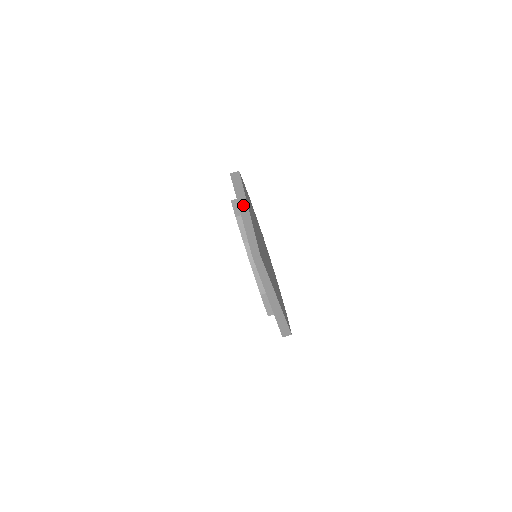
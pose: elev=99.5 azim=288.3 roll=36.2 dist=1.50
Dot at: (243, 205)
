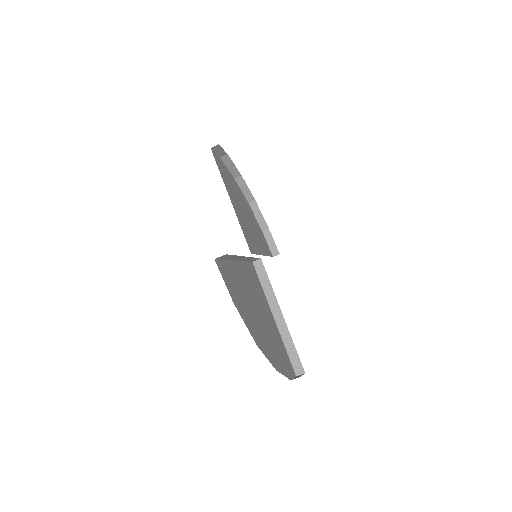
Dot at: (236, 258)
